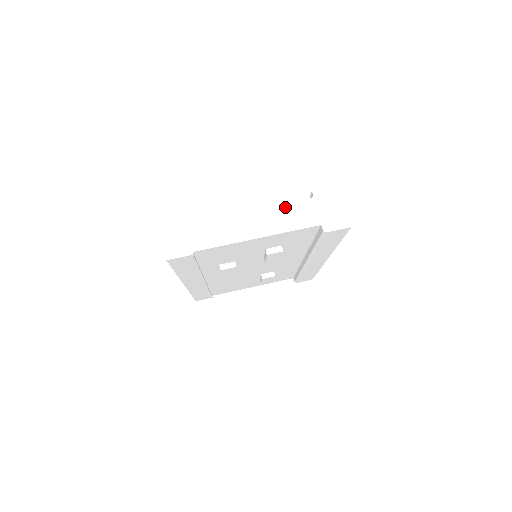
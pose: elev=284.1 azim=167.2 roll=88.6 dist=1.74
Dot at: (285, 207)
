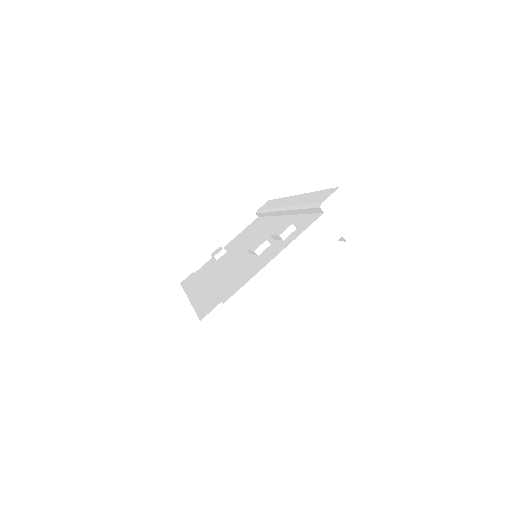
Dot at: (303, 237)
